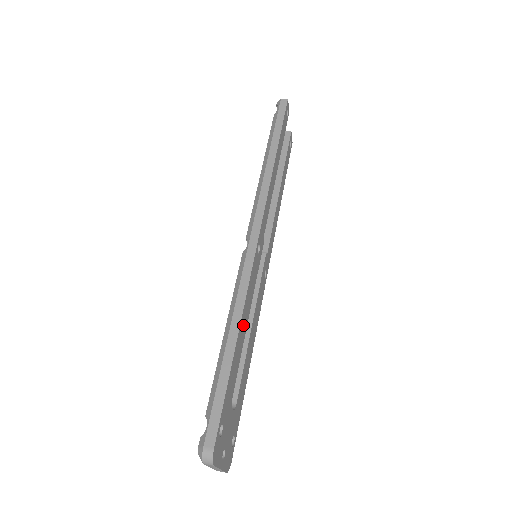
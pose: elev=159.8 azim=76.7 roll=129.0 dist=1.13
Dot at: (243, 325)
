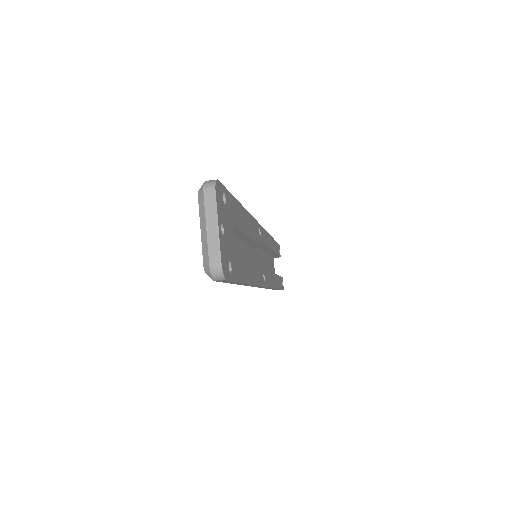
Dot at: (247, 221)
